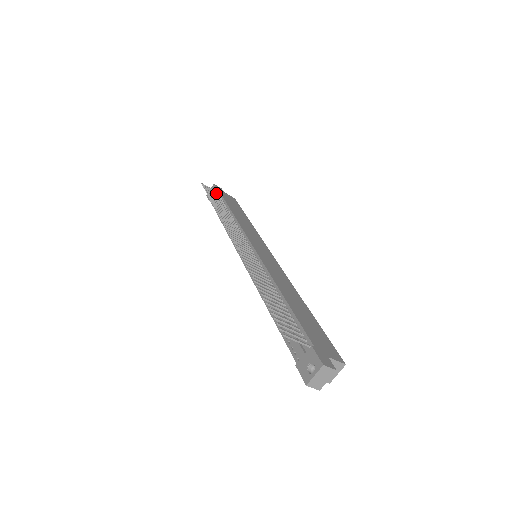
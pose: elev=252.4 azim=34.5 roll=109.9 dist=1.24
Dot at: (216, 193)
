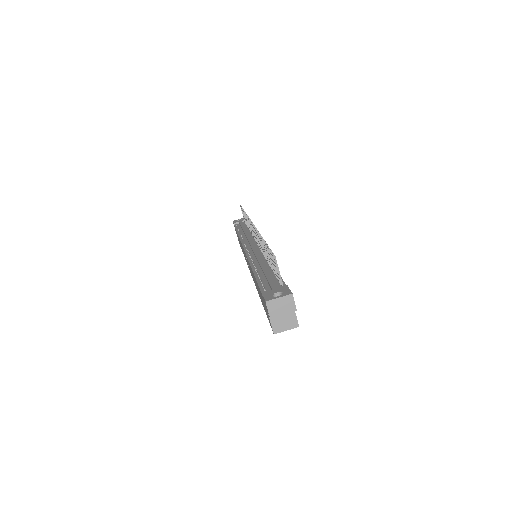
Dot at: occluded
